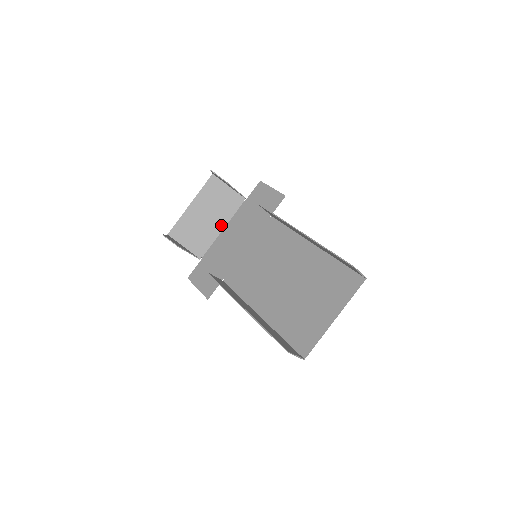
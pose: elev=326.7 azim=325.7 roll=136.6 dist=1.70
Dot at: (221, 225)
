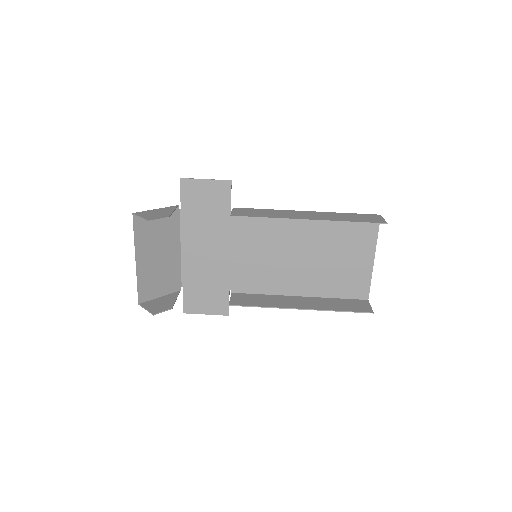
Dot at: (176, 248)
